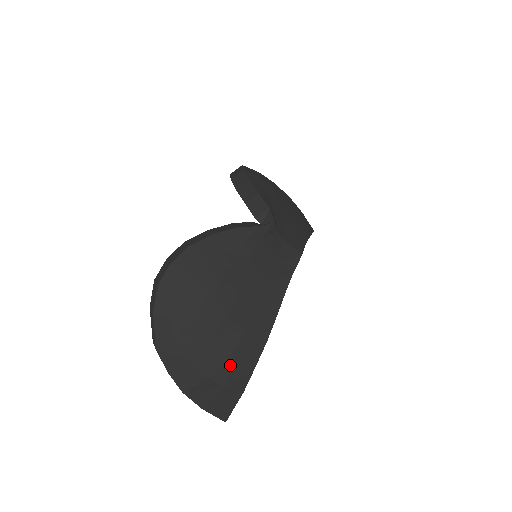
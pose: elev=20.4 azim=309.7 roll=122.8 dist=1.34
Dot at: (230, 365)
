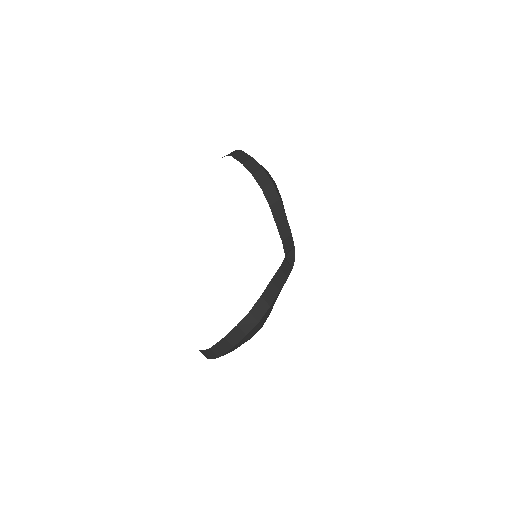
Dot at: occluded
